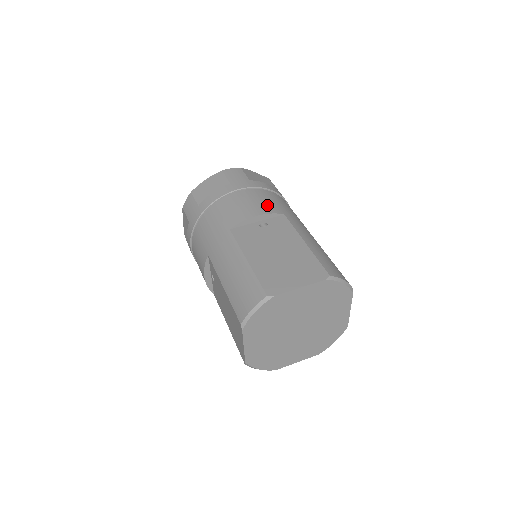
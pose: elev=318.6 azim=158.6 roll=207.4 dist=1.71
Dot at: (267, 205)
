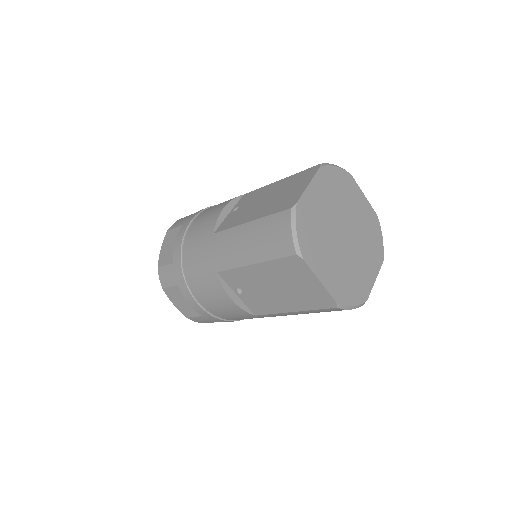
Dot at: (224, 202)
